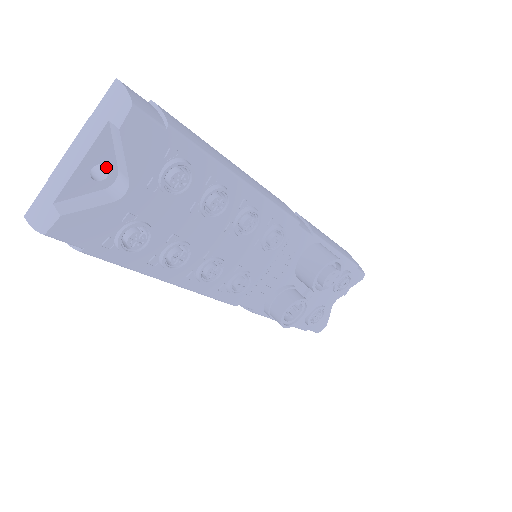
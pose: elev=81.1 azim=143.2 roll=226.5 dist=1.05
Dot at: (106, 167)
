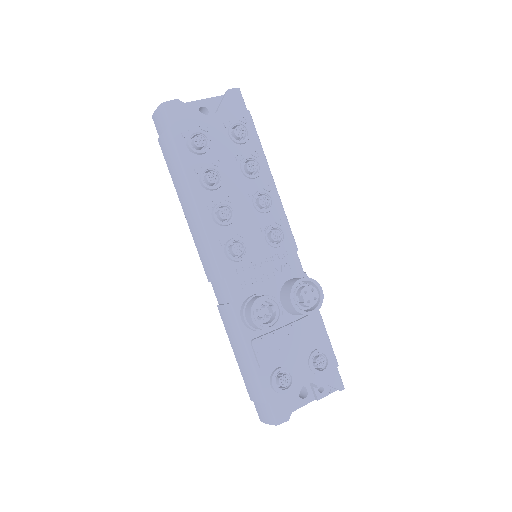
Dot at: (208, 114)
